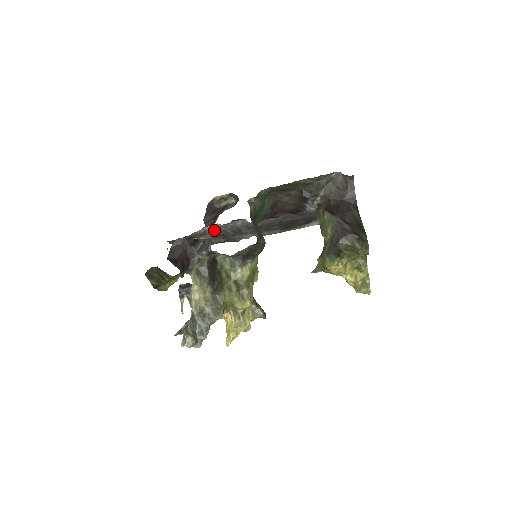
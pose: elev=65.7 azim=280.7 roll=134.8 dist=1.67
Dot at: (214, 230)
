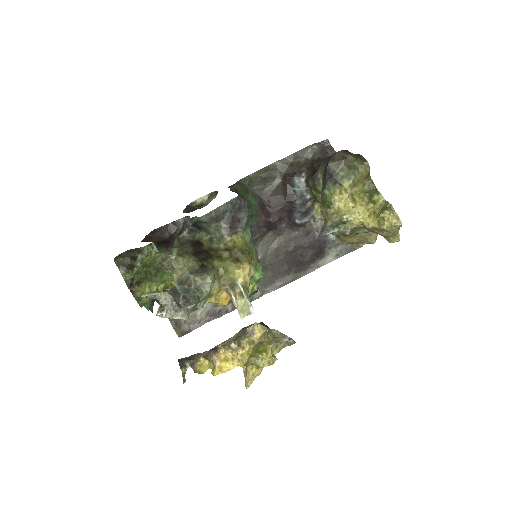
Dot at: occluded
